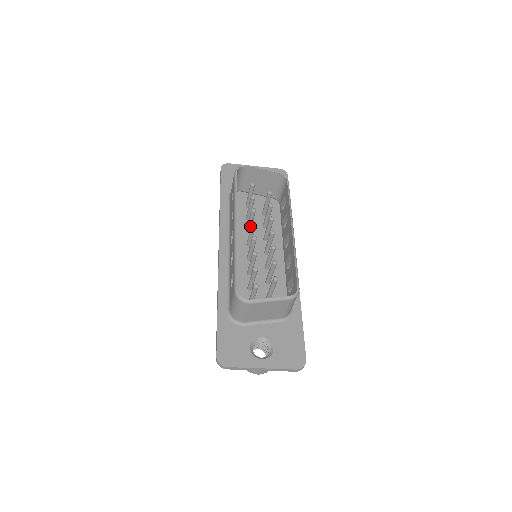
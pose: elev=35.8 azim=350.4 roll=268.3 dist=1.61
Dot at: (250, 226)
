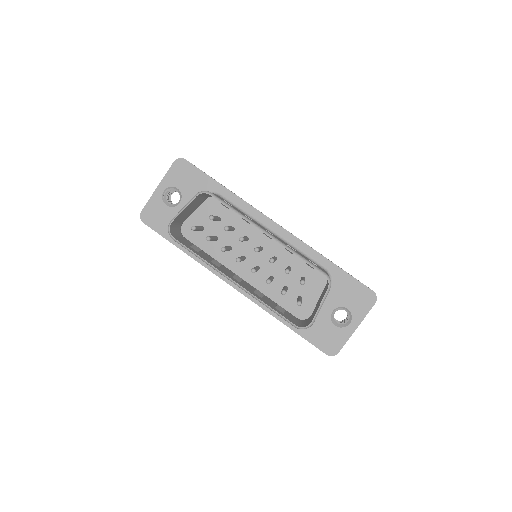
Dot at: (229, 250)
